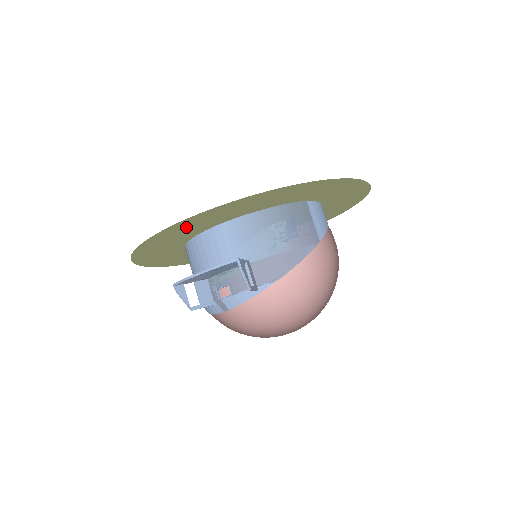
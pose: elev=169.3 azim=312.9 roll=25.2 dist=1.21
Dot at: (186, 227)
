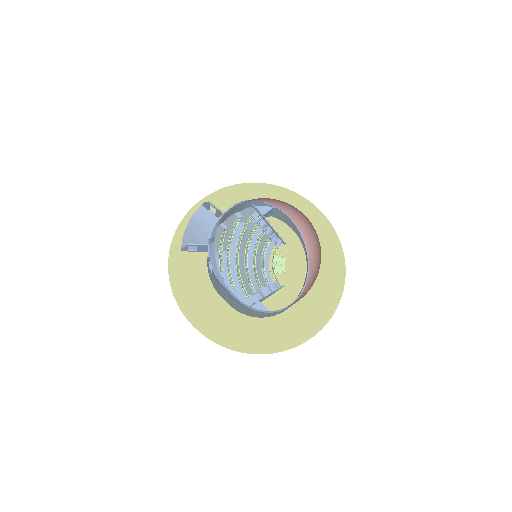
Dot at: occluded
